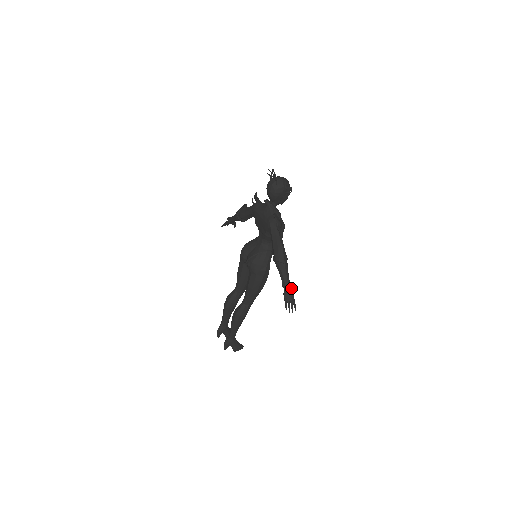
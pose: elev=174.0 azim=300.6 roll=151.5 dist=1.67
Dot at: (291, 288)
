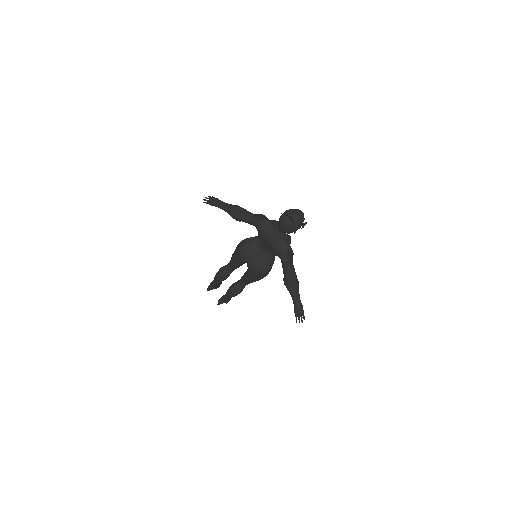
Dot at: (302, 306)
